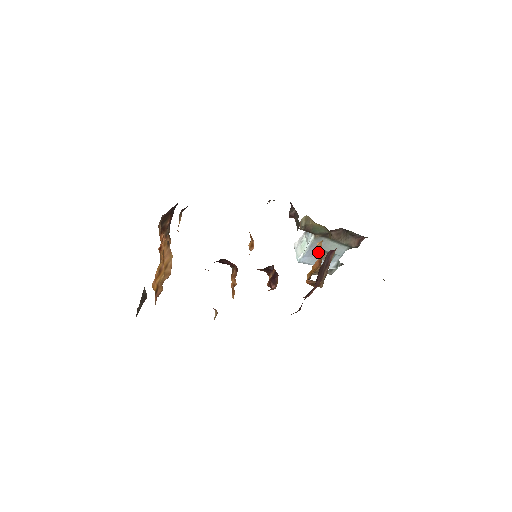
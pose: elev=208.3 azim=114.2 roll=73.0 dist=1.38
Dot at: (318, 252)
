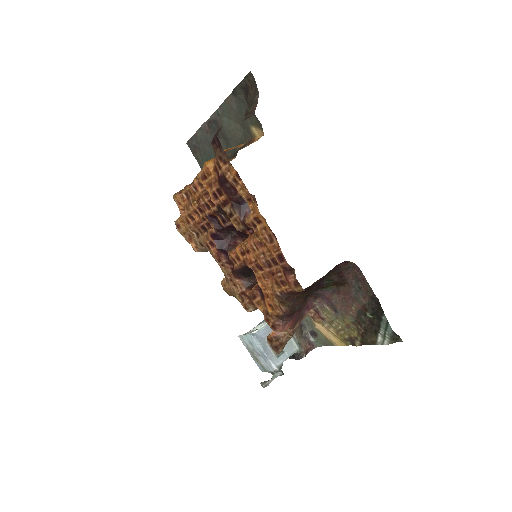
Dot at: occluded
